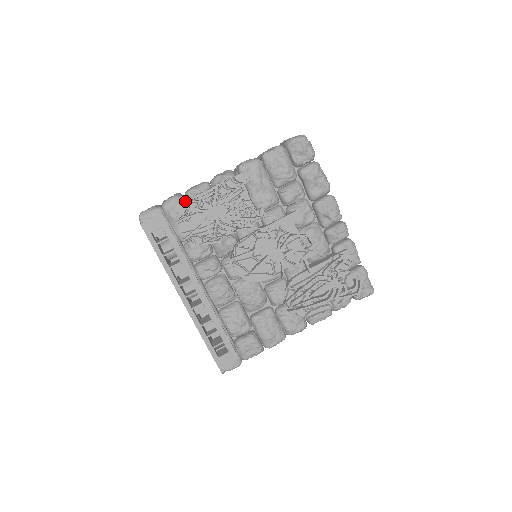
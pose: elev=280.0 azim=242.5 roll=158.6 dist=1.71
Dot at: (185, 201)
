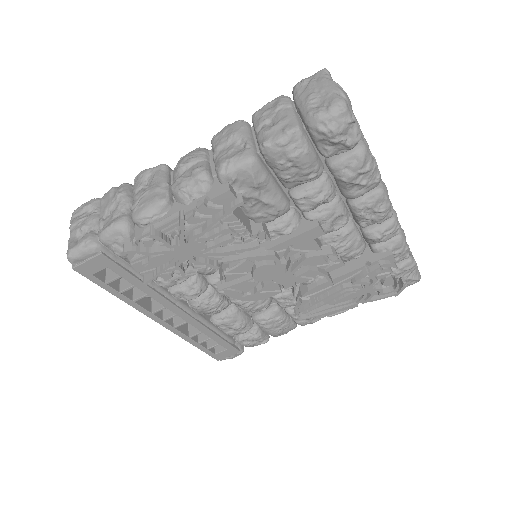
Dot at: (134, 235)
